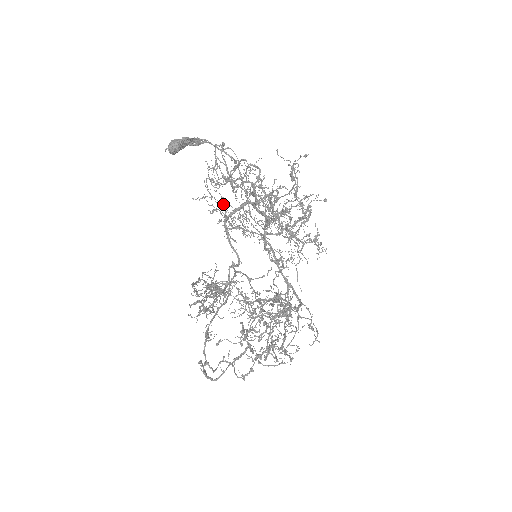
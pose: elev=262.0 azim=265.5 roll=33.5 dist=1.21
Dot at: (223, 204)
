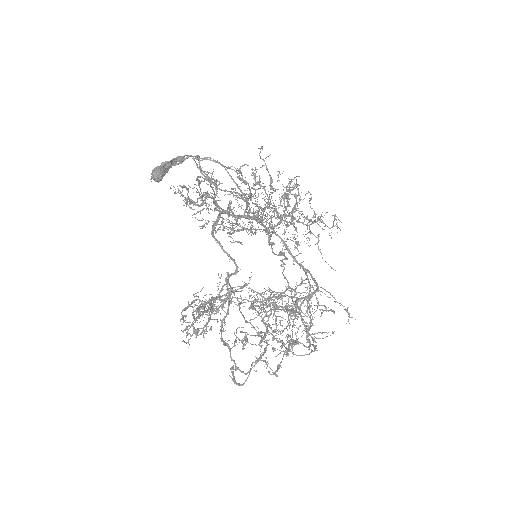
Dot at: occluded
